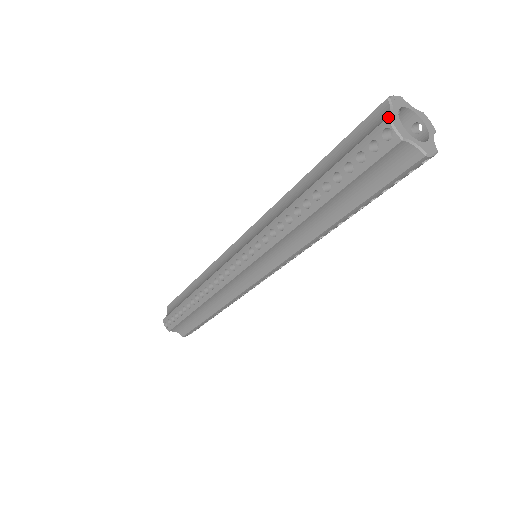
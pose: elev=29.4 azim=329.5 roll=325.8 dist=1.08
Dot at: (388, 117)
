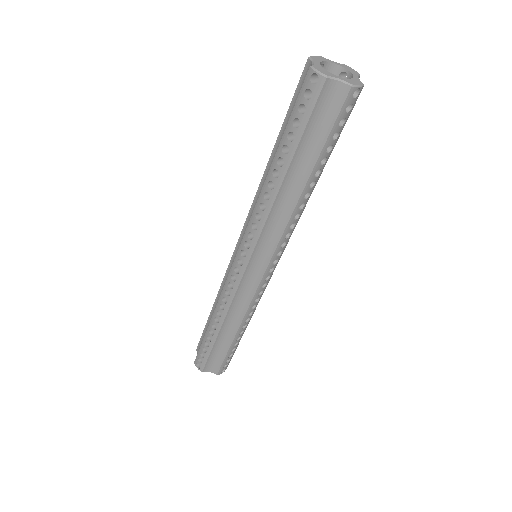
Dot at: (310, 66)
